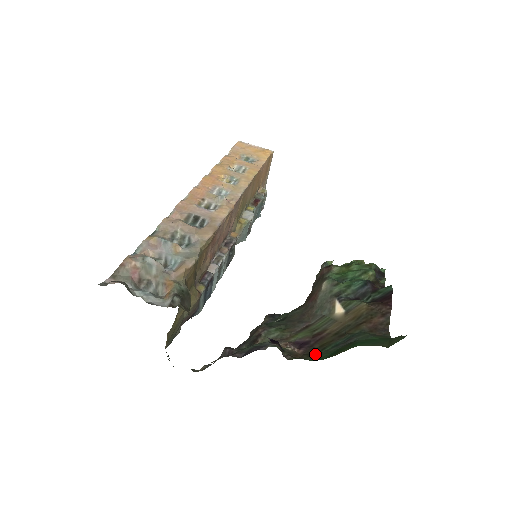
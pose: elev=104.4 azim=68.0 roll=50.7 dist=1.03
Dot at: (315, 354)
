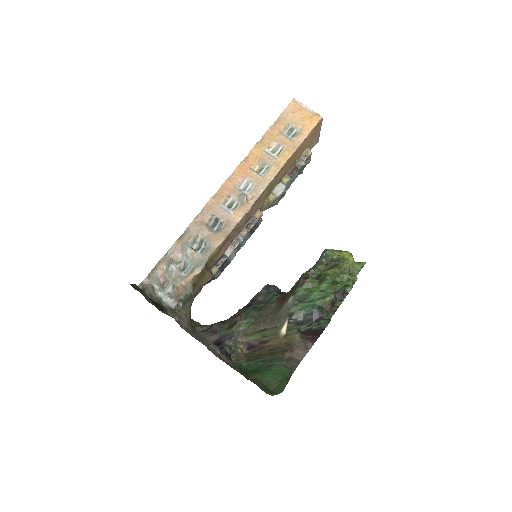
Dot at: (251, 360)
